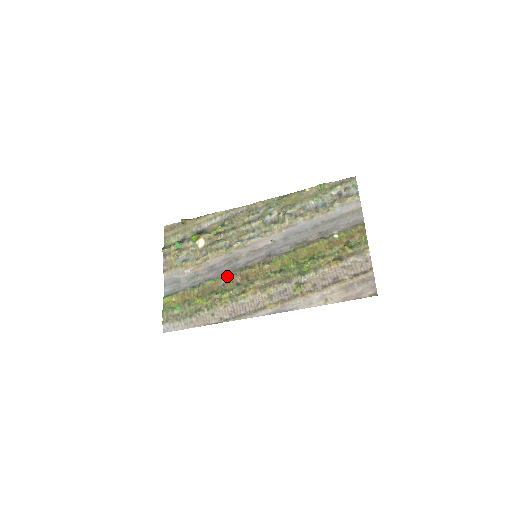
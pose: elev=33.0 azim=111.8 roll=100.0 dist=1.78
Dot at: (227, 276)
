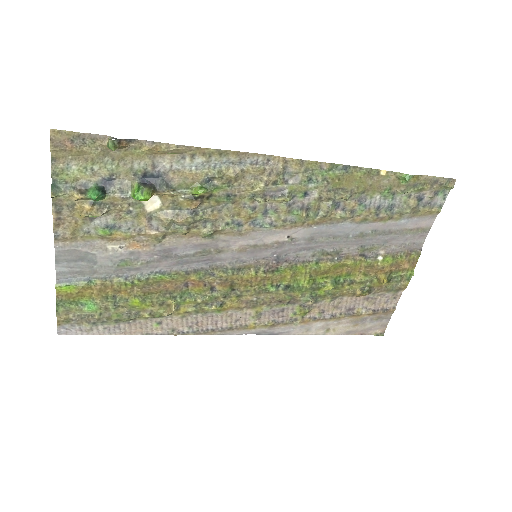
Dot at: (197, 276)
